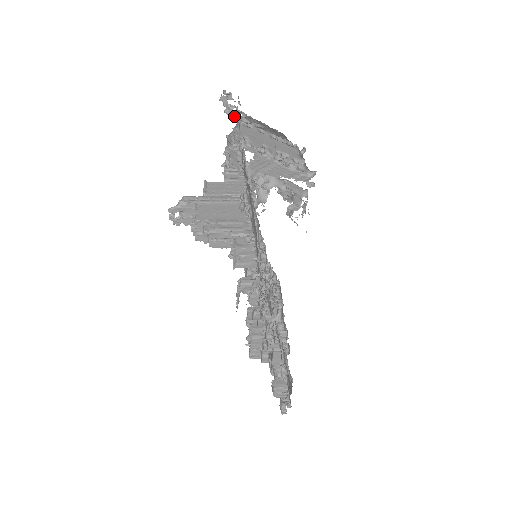
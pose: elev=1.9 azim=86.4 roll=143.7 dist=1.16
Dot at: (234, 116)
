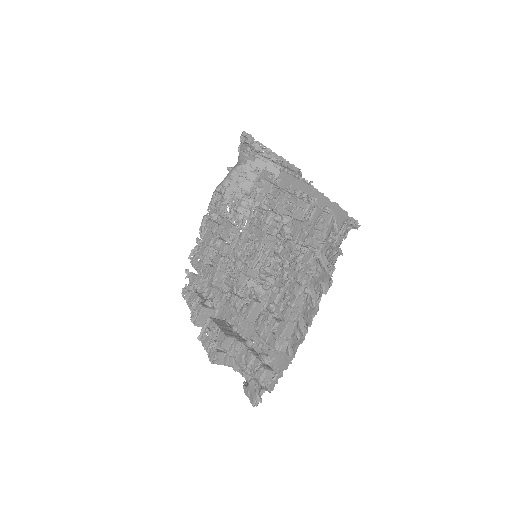
Dot at: (260, 149)
